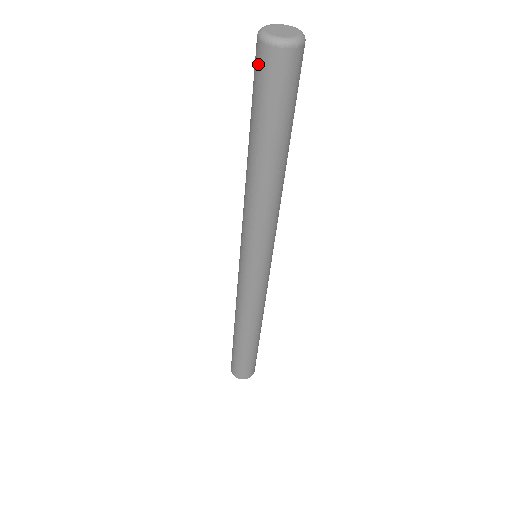
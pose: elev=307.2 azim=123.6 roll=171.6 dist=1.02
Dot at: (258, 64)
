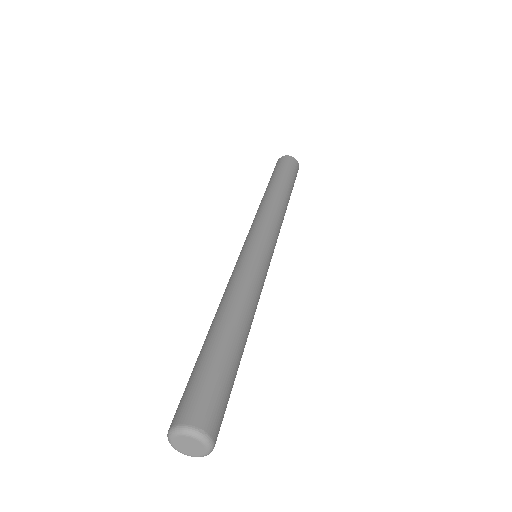
Dot at: occluded
